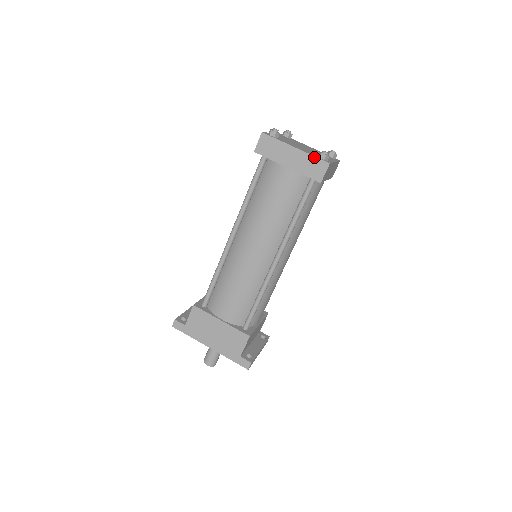
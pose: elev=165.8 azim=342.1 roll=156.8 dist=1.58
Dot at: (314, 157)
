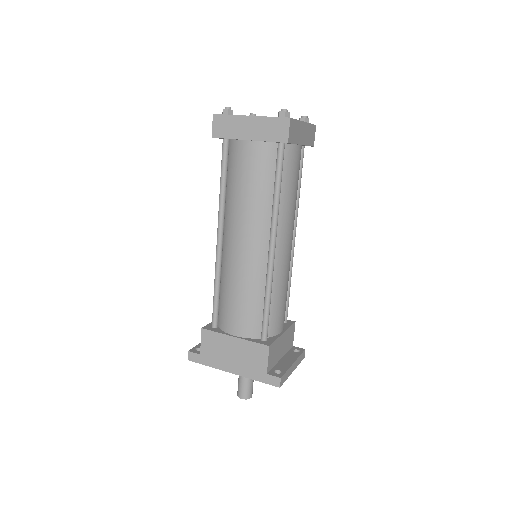
Dot at: (272, 118)
